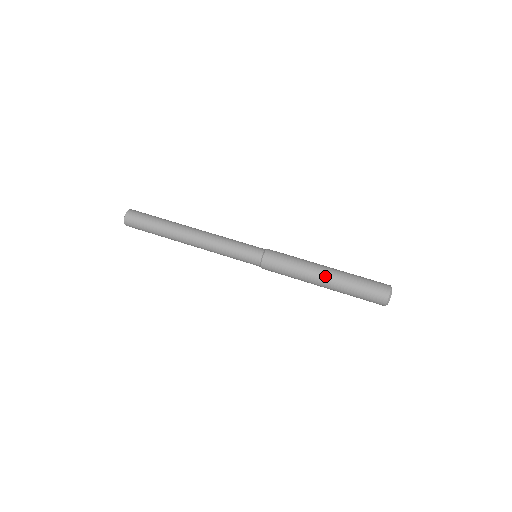
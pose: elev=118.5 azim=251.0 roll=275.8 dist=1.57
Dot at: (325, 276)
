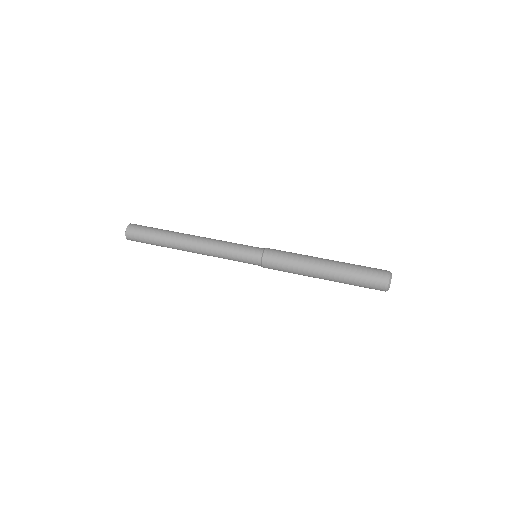
Dot at: (326, 260)
